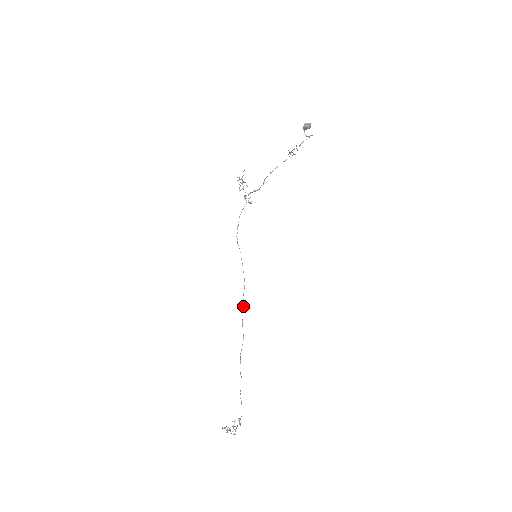
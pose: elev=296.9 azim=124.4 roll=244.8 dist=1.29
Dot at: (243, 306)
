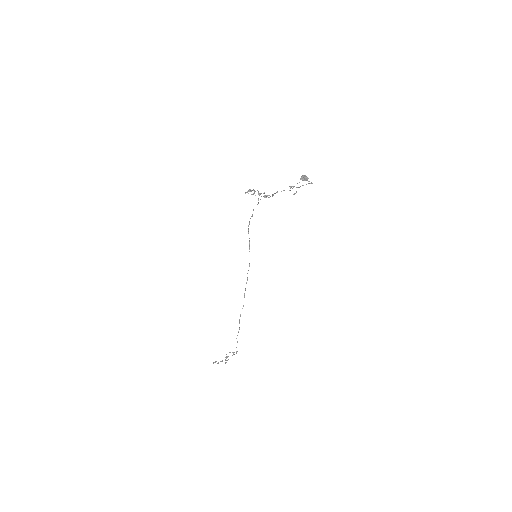
Dot at: occluded
